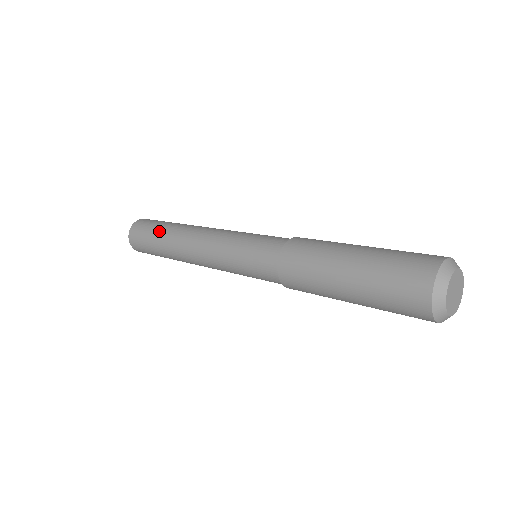
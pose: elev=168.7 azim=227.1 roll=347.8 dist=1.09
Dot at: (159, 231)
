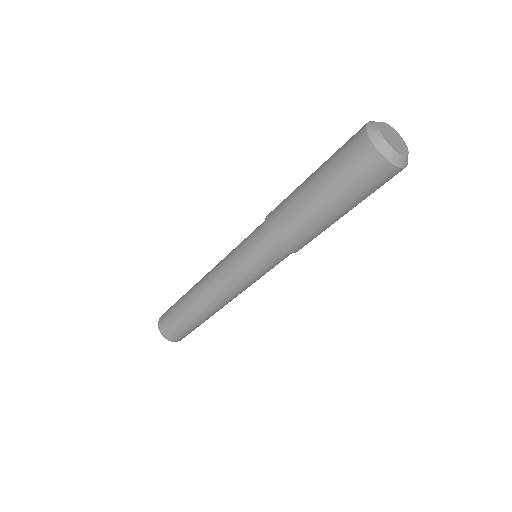
Dot at: occluded
